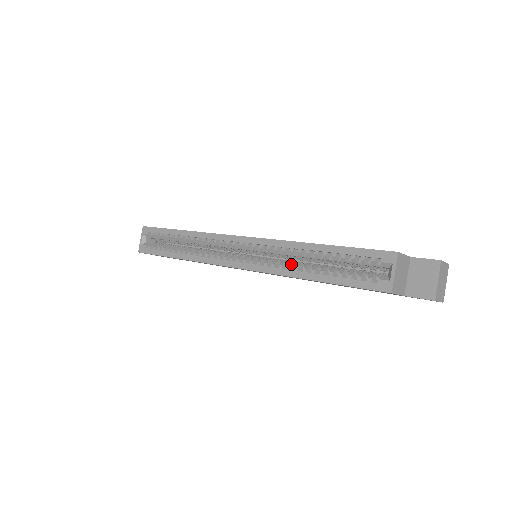
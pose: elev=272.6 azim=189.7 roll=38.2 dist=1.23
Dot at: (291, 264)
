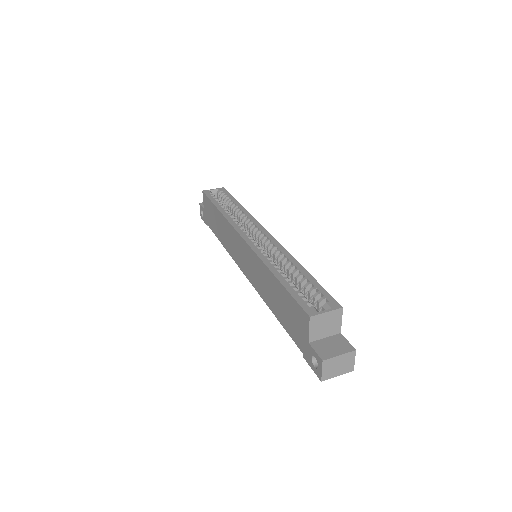
Dot at: occluded
